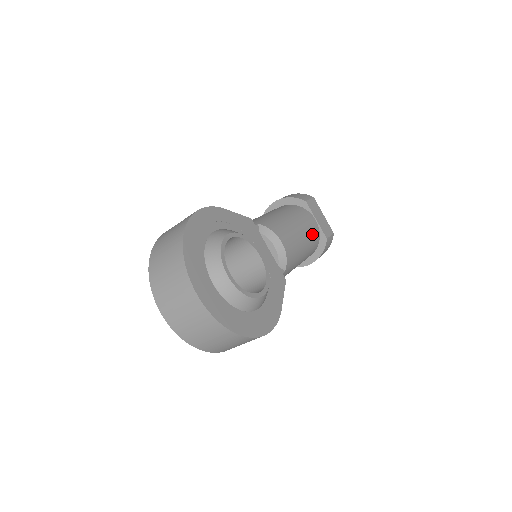
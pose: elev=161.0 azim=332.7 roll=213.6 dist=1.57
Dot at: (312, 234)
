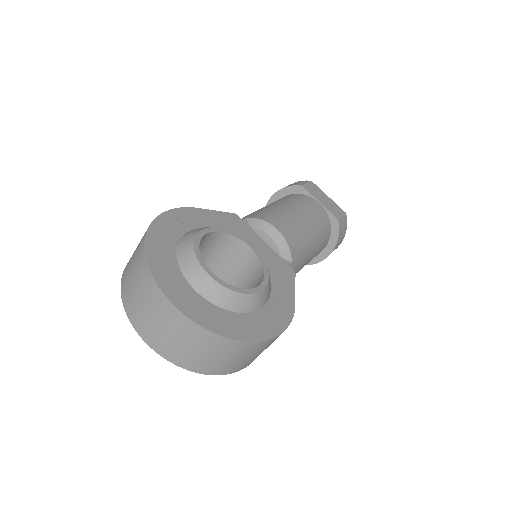
Dot at: (318, 218)
